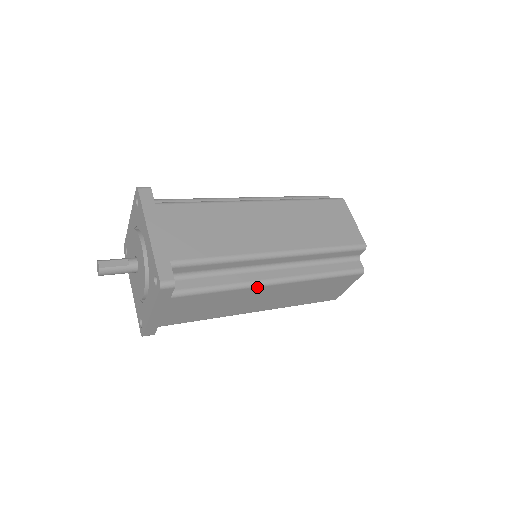
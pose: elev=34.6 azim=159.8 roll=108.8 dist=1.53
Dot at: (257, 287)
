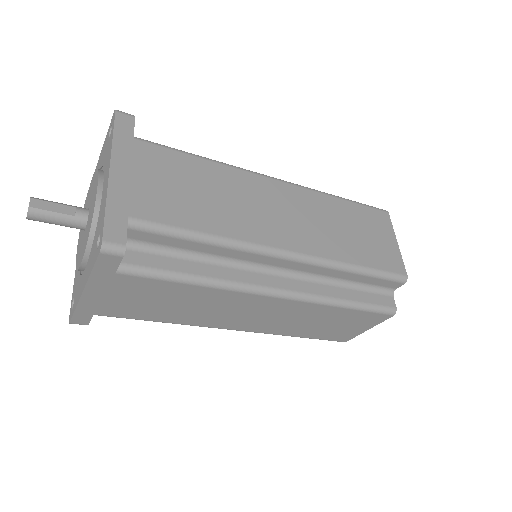
Dot at: (247, 293)
